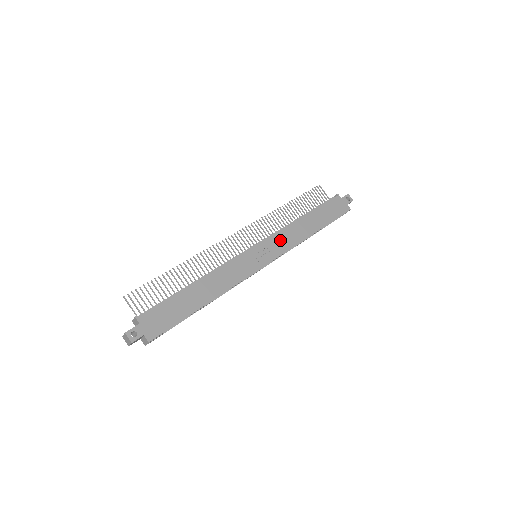
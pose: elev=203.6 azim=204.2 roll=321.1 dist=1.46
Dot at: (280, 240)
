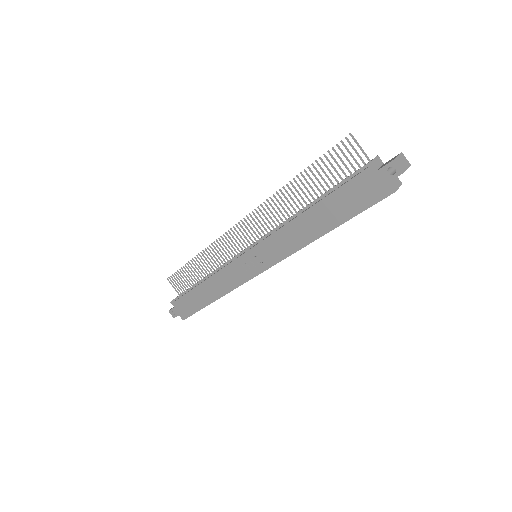
Dot at: (273, 246)
